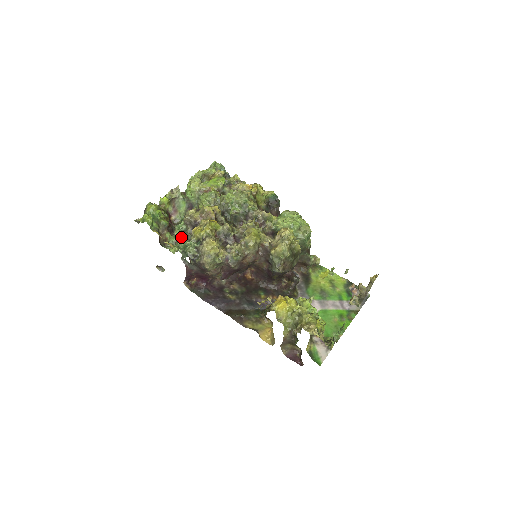
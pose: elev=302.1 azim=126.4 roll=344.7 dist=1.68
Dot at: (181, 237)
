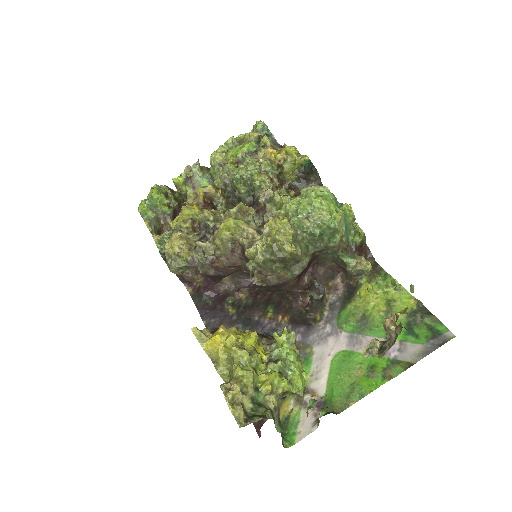
Dot at: occluded
